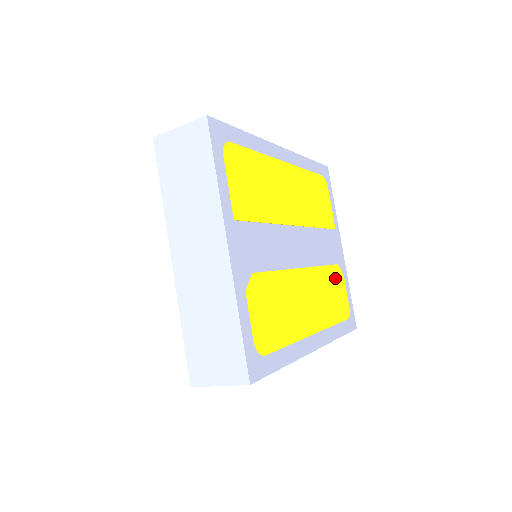
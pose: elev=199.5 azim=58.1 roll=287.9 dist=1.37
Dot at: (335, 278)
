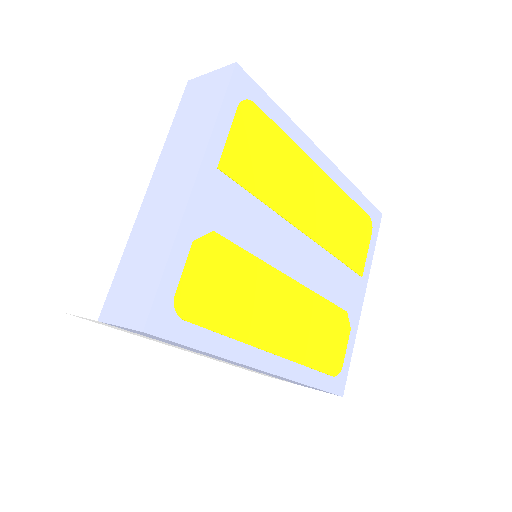
Dot at: (336, 322)
